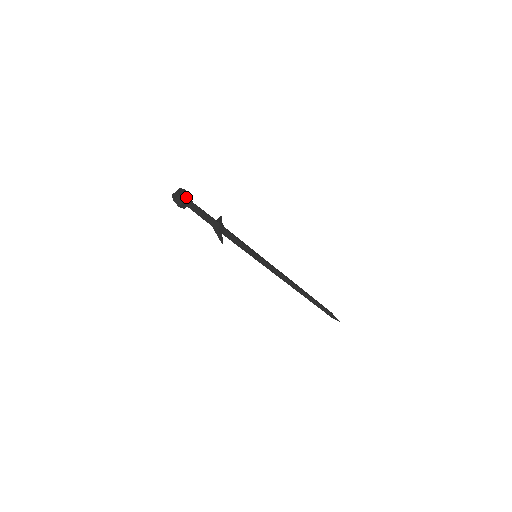
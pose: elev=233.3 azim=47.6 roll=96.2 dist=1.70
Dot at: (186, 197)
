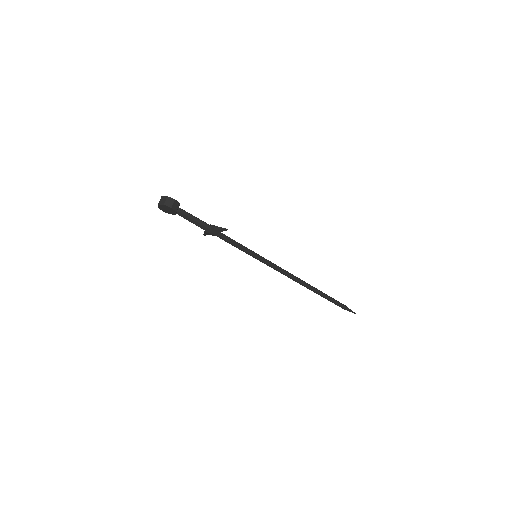
Dot at: occluded
